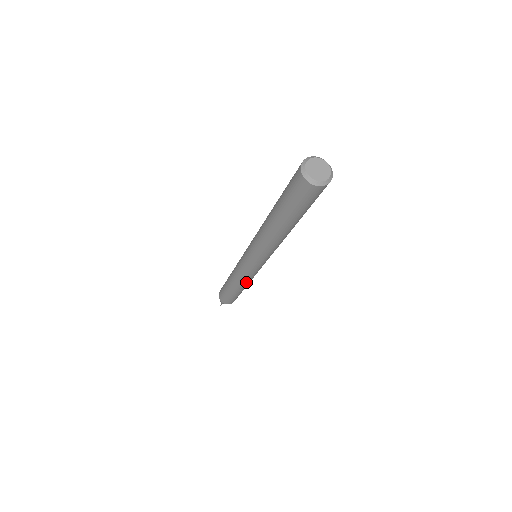
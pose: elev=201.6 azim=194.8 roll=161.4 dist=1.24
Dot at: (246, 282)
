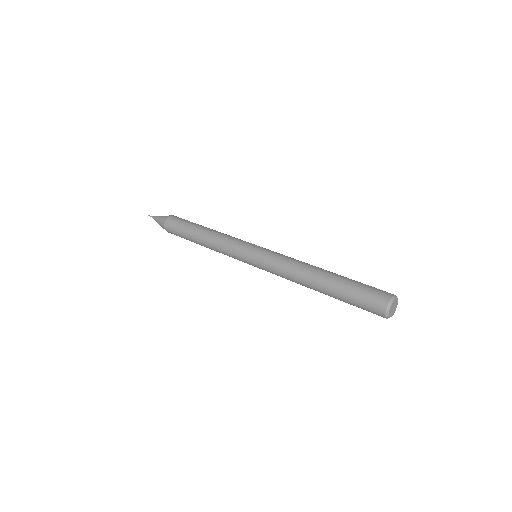
Dot at: occluded
